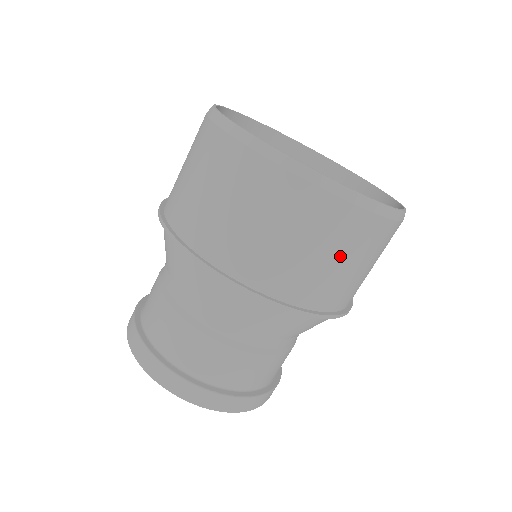
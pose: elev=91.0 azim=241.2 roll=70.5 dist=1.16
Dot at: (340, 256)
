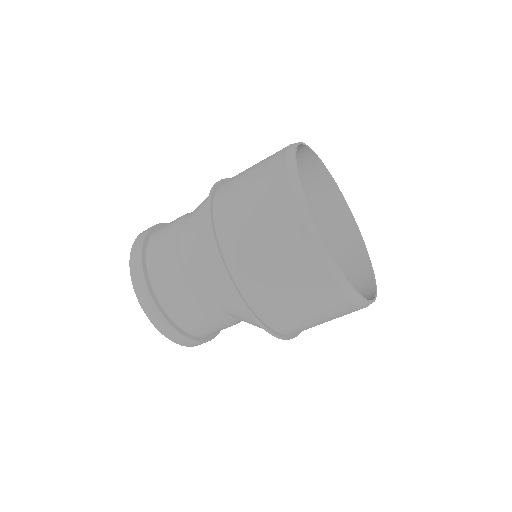
Dot at: (281, 268)
